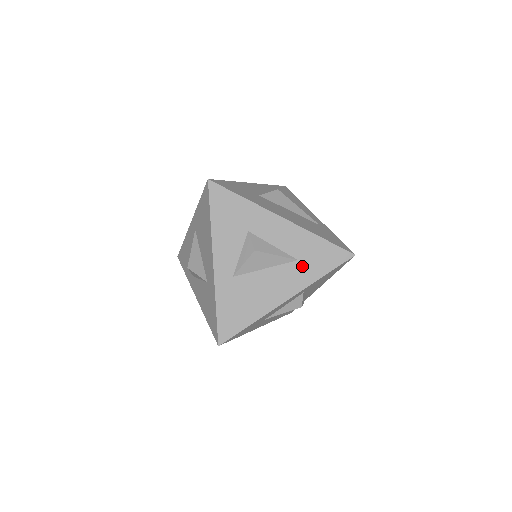
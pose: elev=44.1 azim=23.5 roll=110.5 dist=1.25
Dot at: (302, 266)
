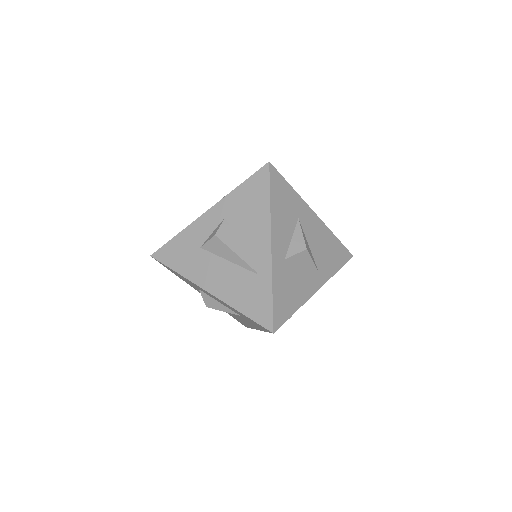
Dot at: (246, 320)
